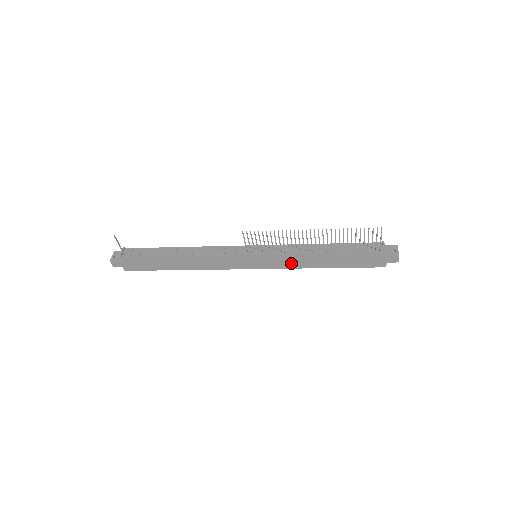
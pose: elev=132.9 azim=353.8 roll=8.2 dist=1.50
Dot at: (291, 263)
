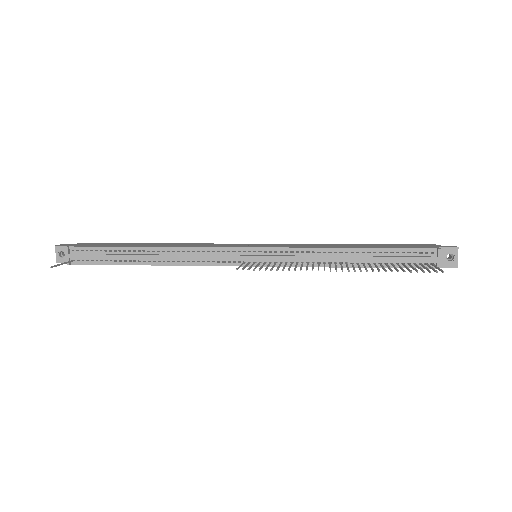
Dot at: occluded
